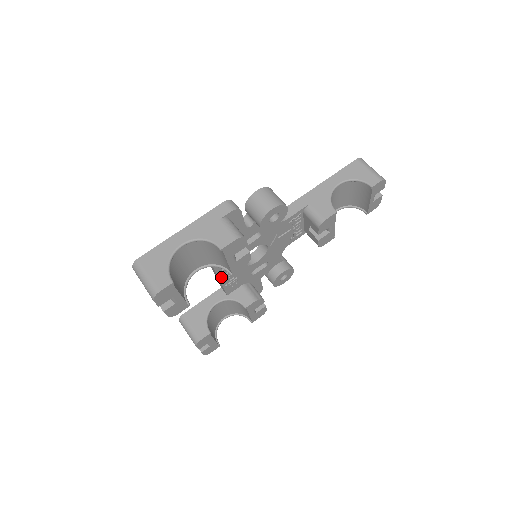
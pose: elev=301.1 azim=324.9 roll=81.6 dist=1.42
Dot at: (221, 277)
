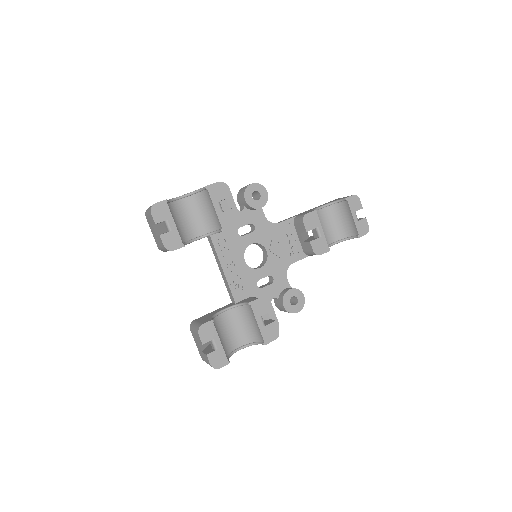
Dot at: (224, 266)
